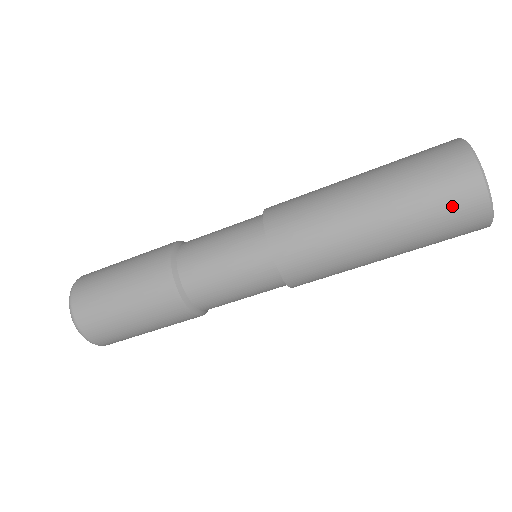
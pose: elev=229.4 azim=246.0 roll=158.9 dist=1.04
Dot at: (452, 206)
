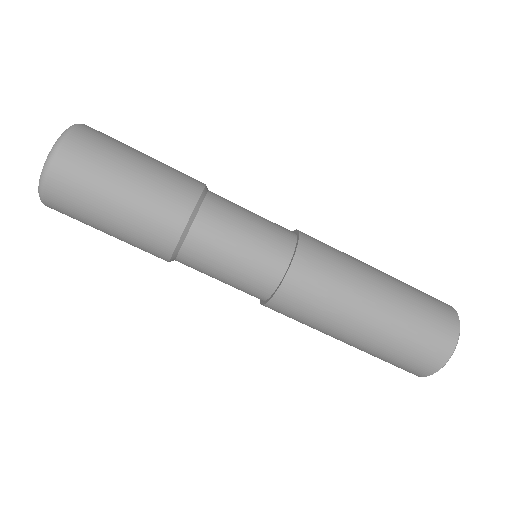
Dot at: (433, 332)
